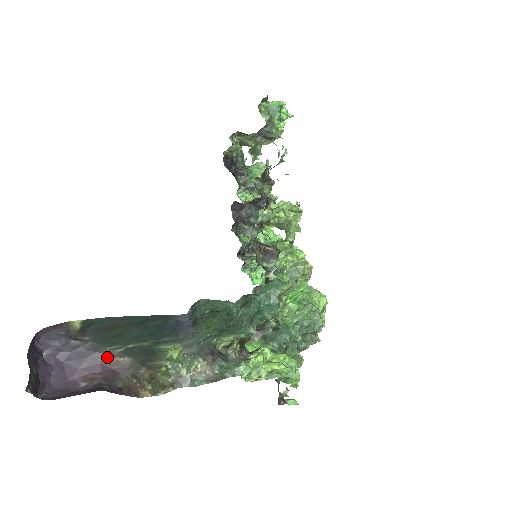
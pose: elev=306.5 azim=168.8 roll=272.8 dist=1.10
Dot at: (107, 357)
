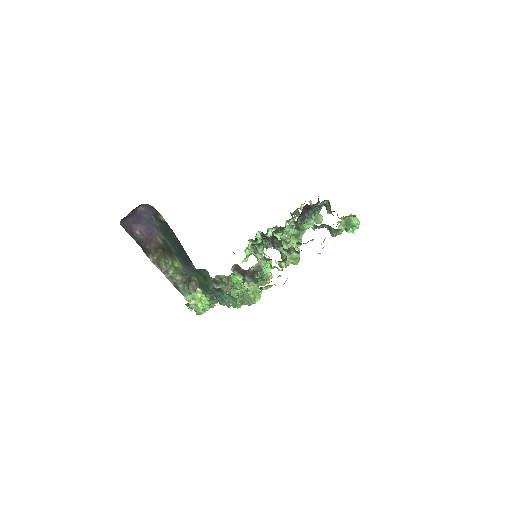
Dot at: (156, 234)
